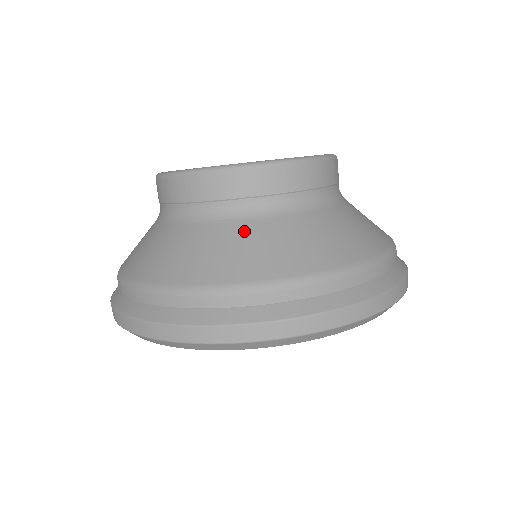
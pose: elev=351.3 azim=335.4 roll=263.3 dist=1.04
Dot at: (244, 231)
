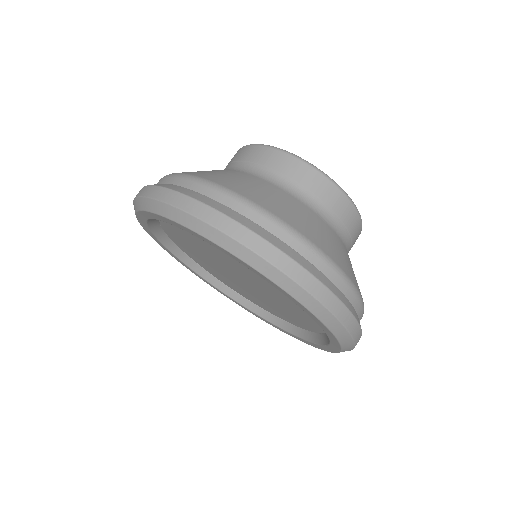
Dot at: (247, 176)
